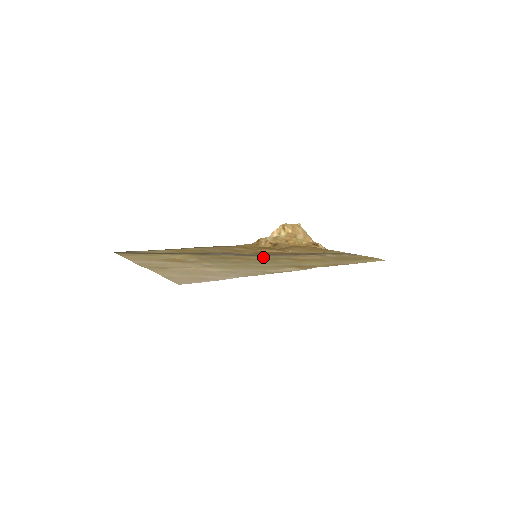
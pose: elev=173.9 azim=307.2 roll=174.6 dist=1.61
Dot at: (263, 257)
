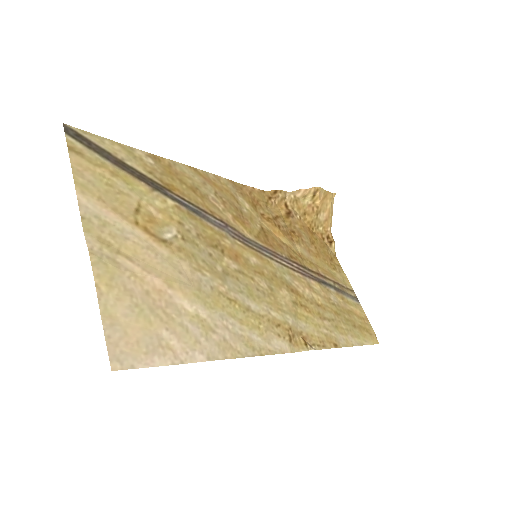
Dot at: (263, 264)
